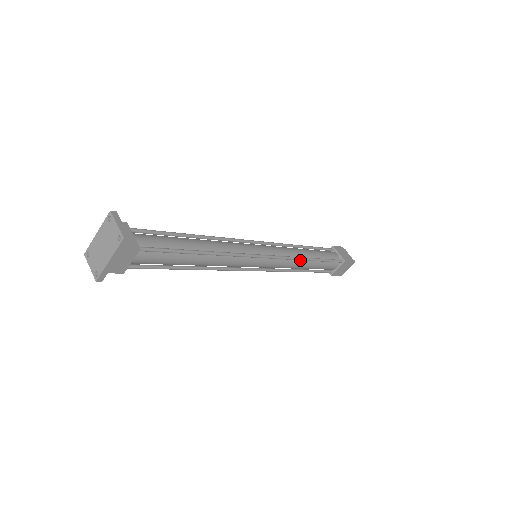
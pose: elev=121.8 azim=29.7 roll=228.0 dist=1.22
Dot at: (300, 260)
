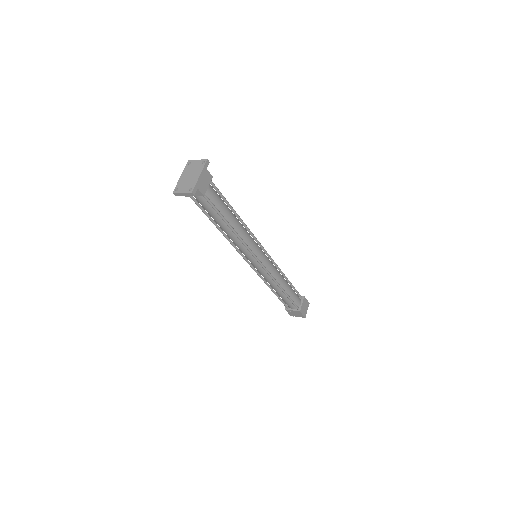
Dot at: (280, 274)
